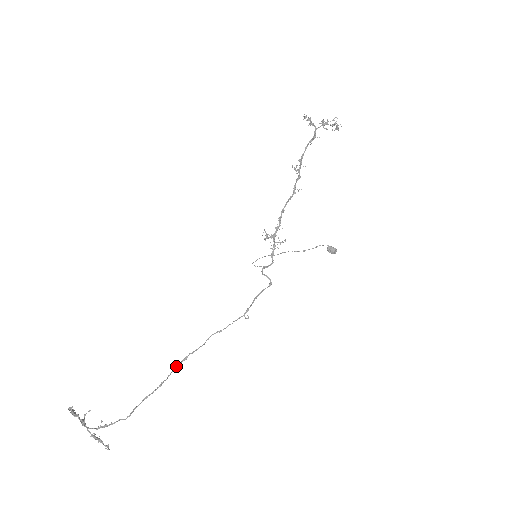
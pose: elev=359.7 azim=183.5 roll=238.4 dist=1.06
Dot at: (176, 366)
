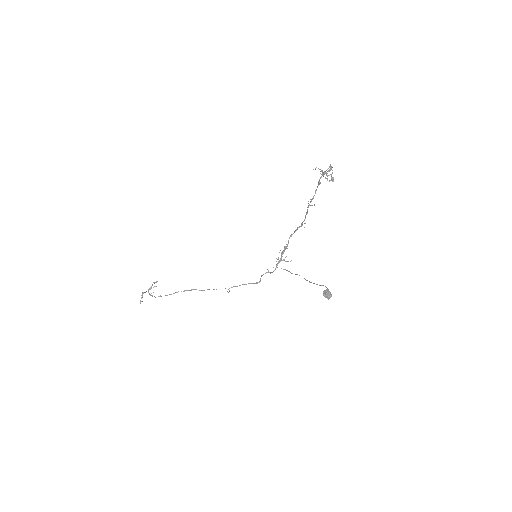
Dot at: (186, 290)
